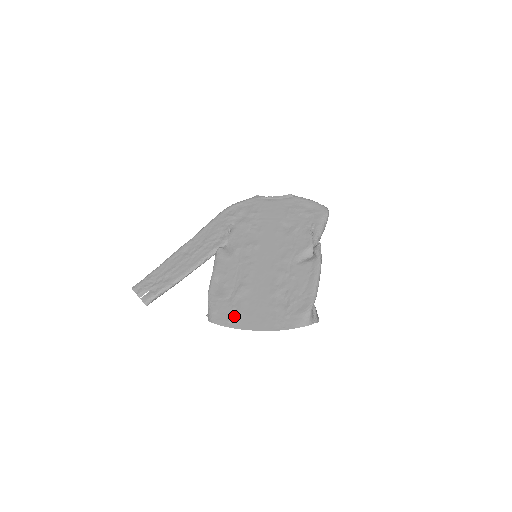
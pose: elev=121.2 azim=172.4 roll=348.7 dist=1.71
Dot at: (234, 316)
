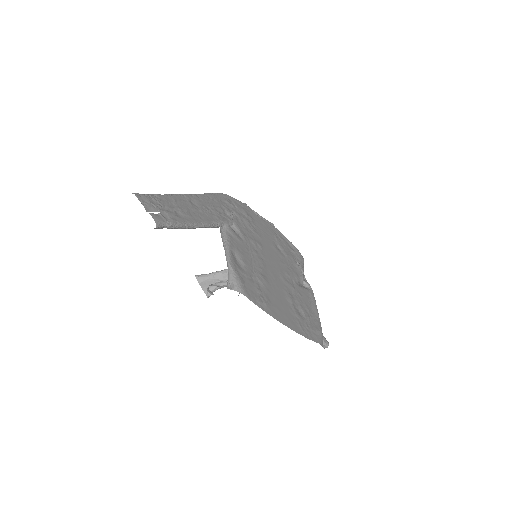
Dot at: (263, 300)
